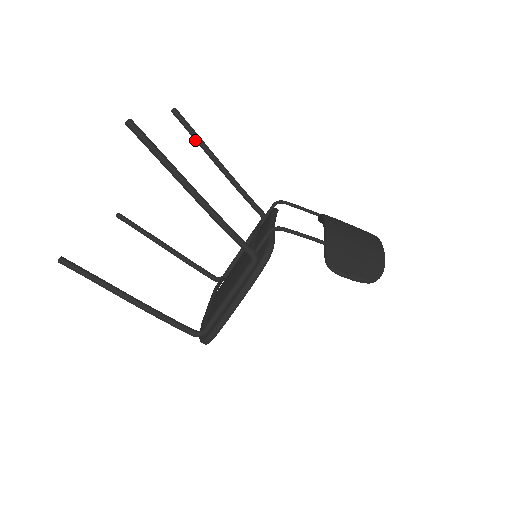
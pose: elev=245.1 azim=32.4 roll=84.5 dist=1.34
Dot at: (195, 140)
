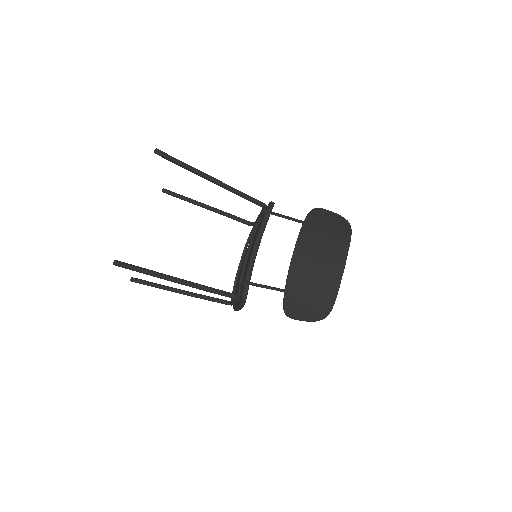
Dot at: (184, 168)
